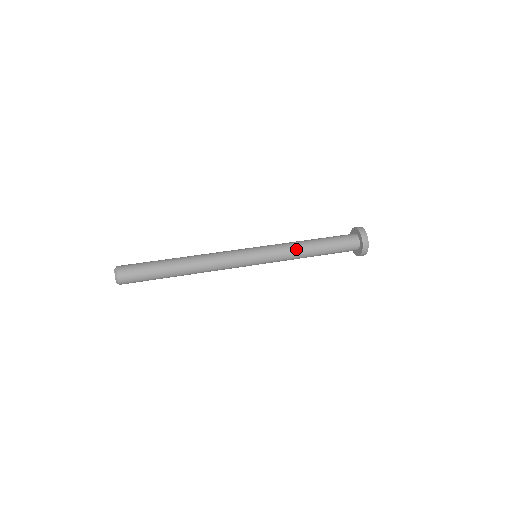
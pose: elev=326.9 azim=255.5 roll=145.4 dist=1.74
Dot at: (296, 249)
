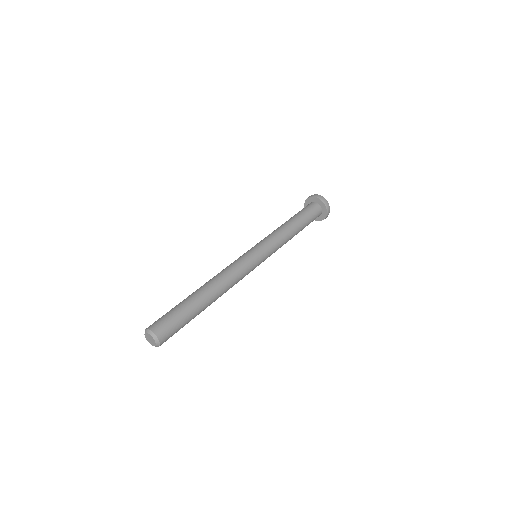
Dot at: (282, 231)
